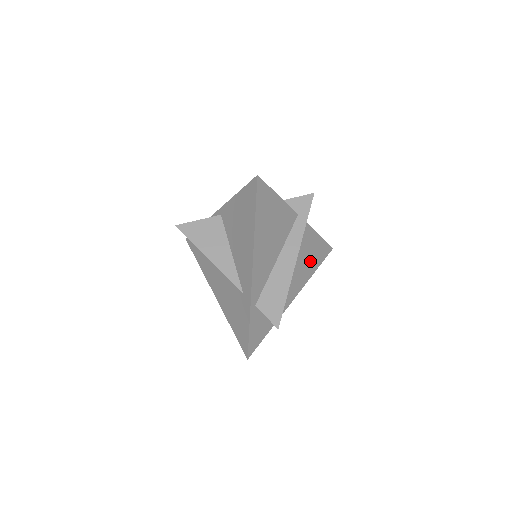
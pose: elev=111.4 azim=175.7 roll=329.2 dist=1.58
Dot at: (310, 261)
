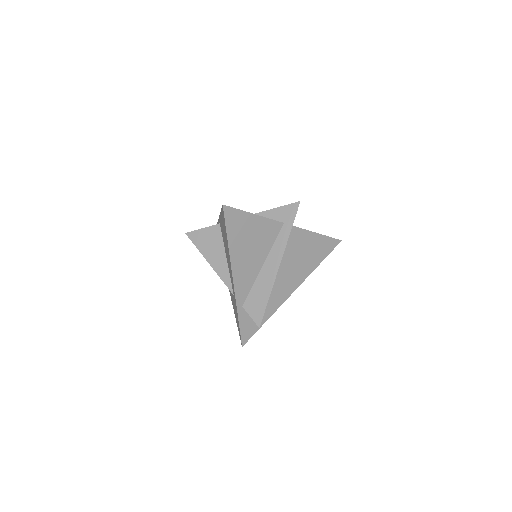
Dot at: (309, 258)
